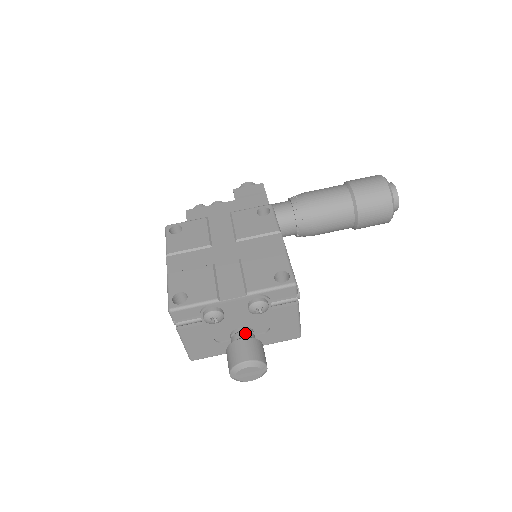
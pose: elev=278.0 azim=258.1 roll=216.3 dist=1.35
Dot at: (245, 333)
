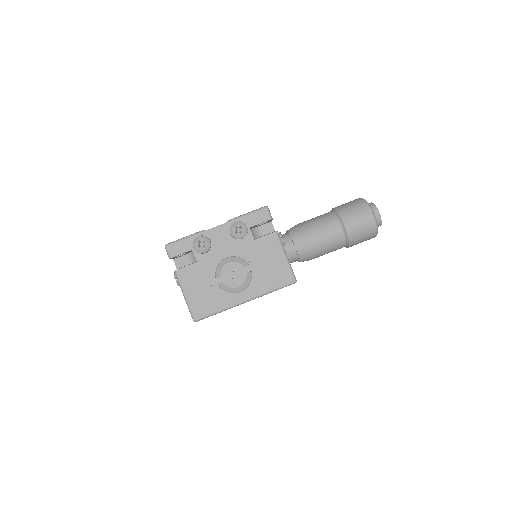
Dot at: occluded
